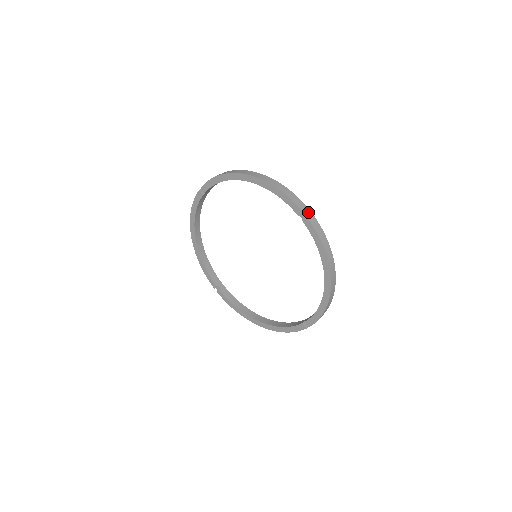
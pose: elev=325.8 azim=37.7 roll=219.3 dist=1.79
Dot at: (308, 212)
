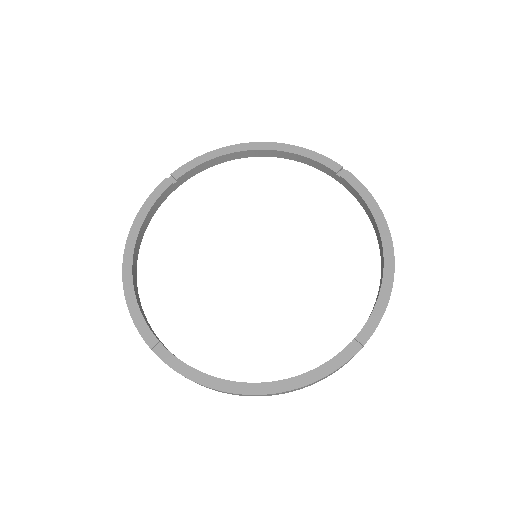
Dot at: occluded
